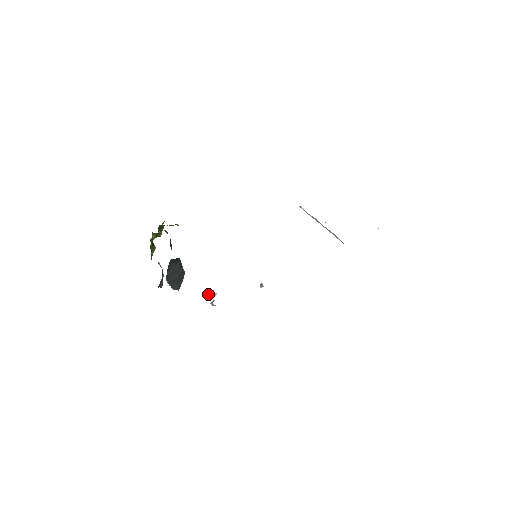
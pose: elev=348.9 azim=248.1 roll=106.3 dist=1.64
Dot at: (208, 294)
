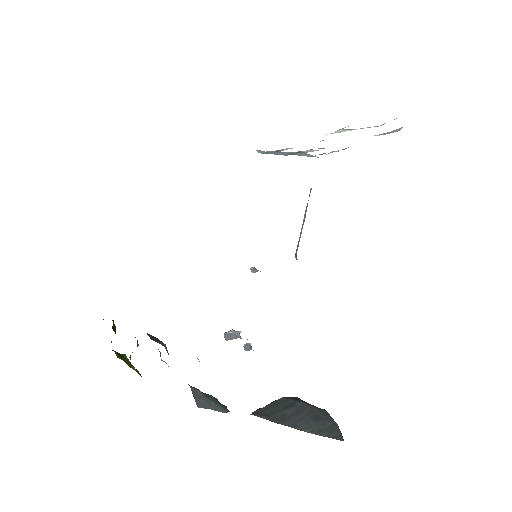
Dot at: occluded
